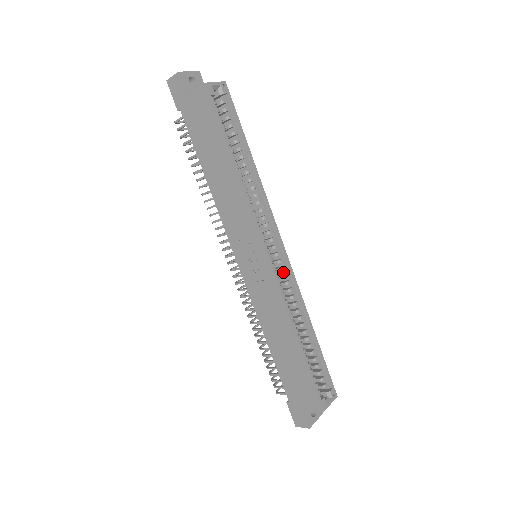
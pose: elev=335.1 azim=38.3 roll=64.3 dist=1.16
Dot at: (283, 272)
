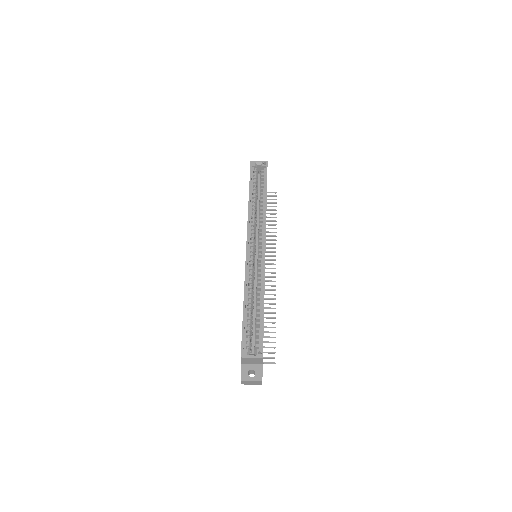
Dot at: (261, 263)
